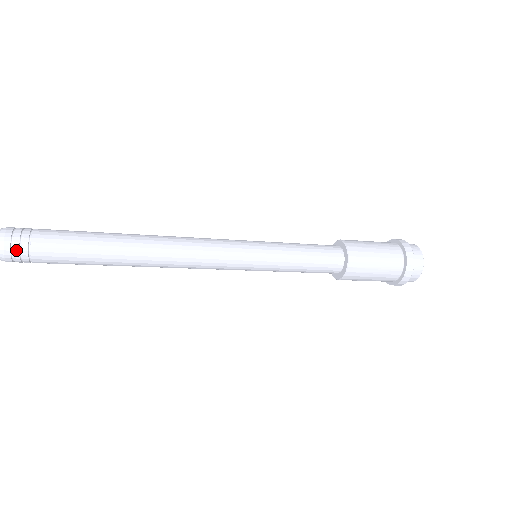
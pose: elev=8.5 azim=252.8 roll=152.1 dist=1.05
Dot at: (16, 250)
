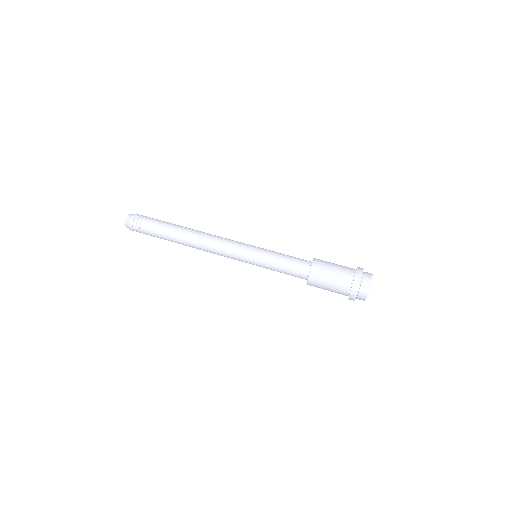
Dot at: (135, 225)
